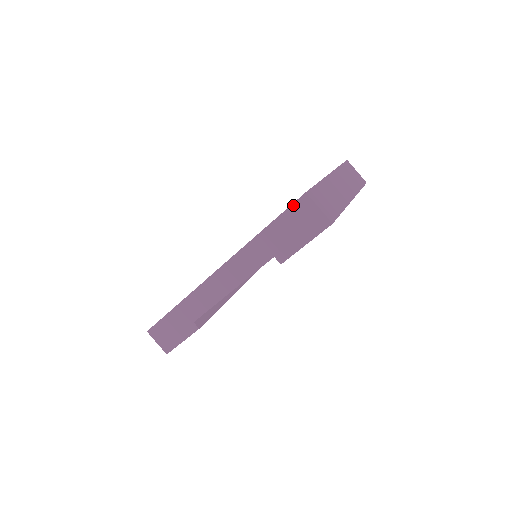
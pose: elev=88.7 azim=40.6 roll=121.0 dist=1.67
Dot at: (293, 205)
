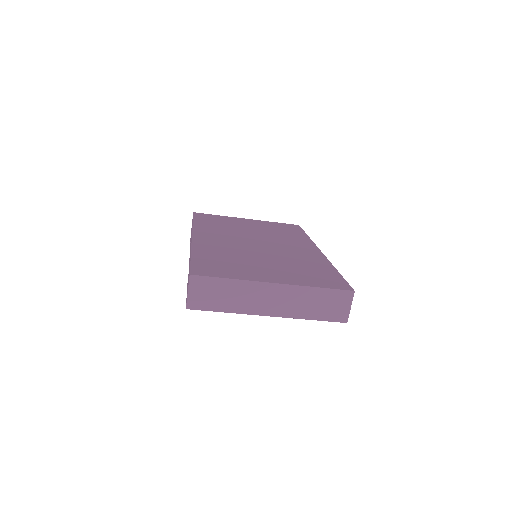
Dot at: (190, 270)
